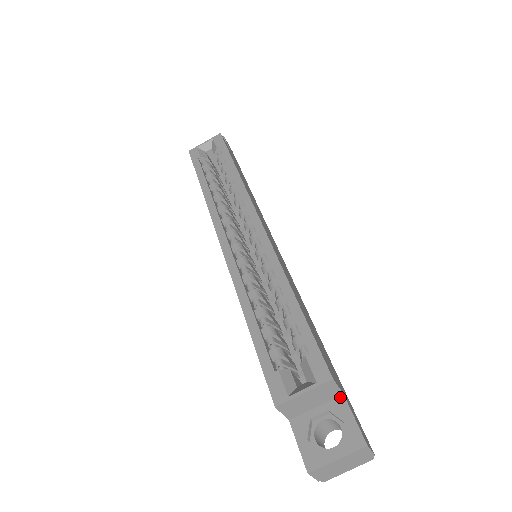
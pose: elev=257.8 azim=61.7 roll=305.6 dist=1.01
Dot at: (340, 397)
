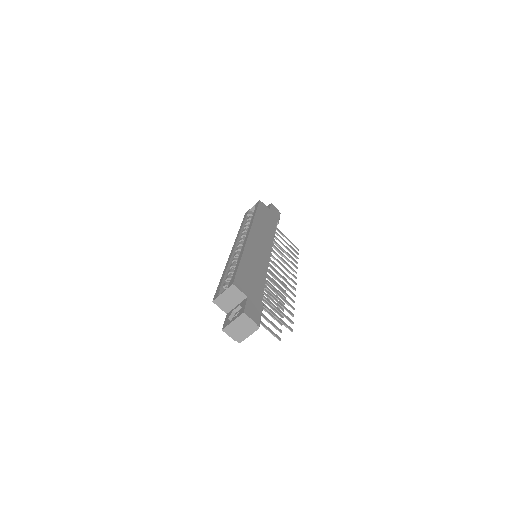
Dot at: (246, 298)
